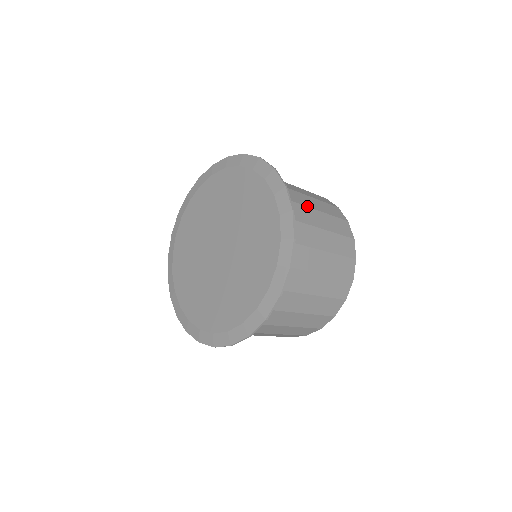
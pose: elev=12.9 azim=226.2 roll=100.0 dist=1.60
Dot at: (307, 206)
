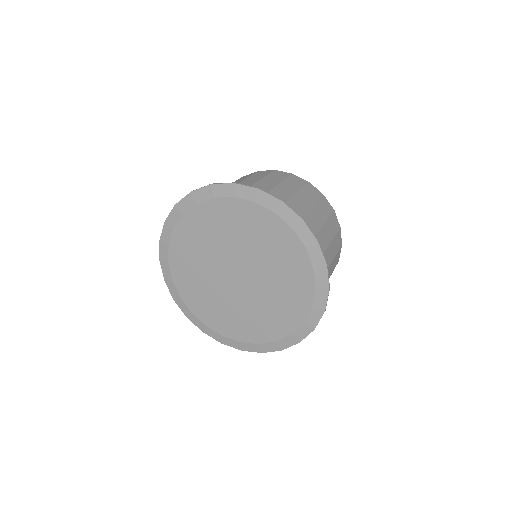
Dot at: (306, 212)
